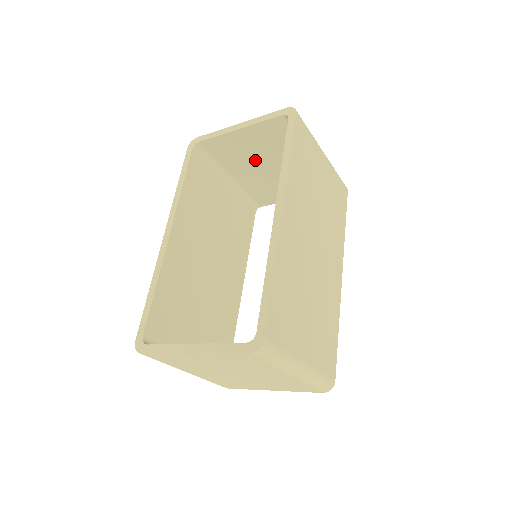
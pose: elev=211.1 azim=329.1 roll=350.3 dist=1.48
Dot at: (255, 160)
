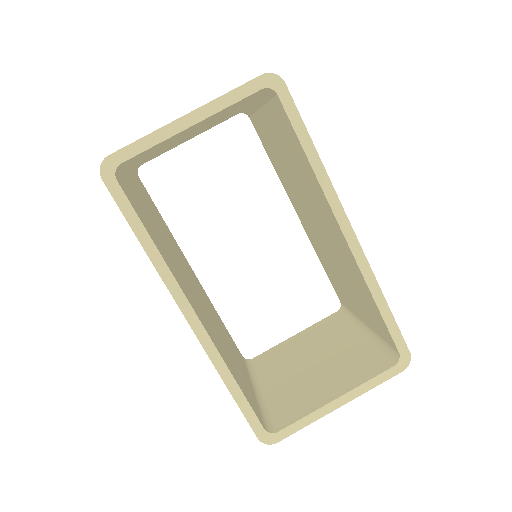
Dot at: (179, 138)
